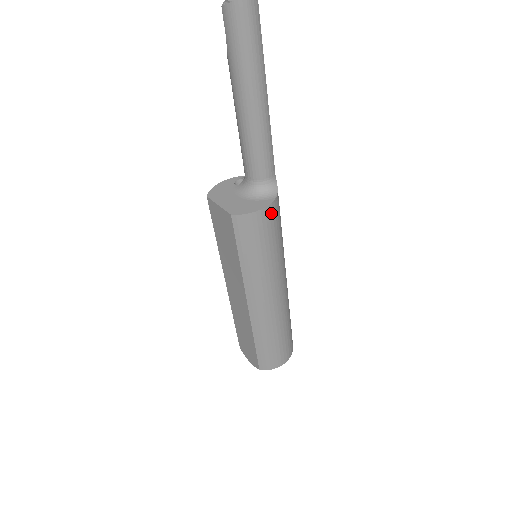
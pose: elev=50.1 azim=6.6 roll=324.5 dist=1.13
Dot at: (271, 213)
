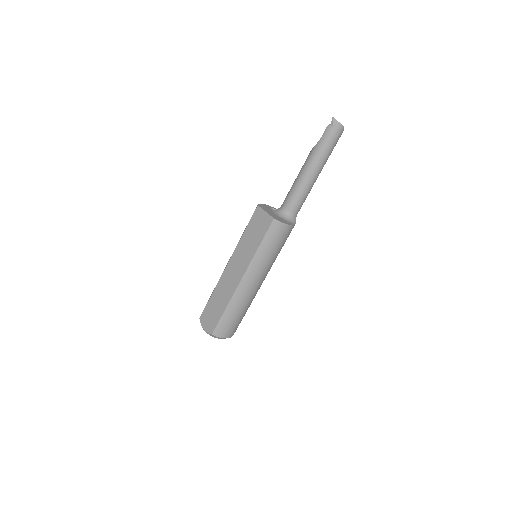
Dot at: (290, 231)
